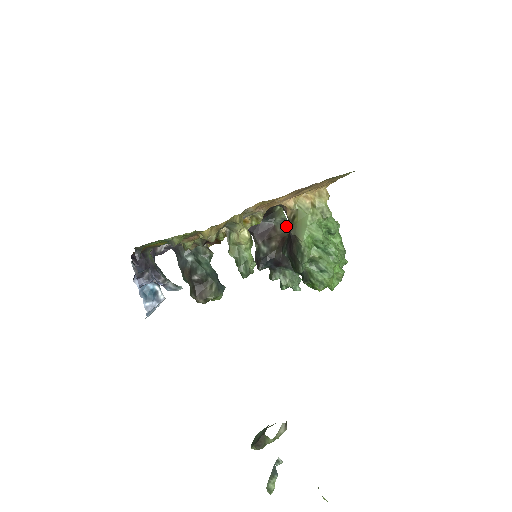
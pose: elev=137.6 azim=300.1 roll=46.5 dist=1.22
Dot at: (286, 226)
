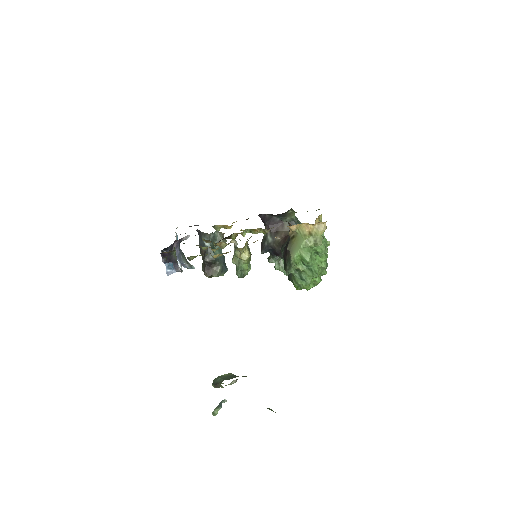
Dot at: occluded
